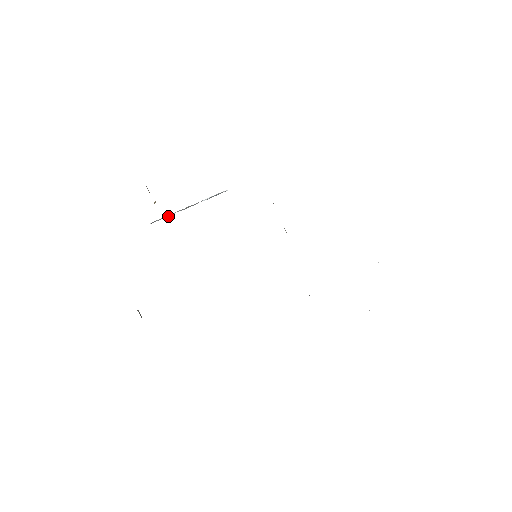
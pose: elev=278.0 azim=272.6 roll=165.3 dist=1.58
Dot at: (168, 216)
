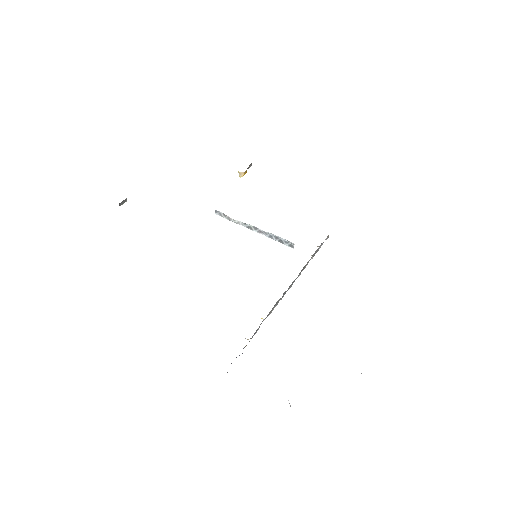
Dot at: (231, 220)
